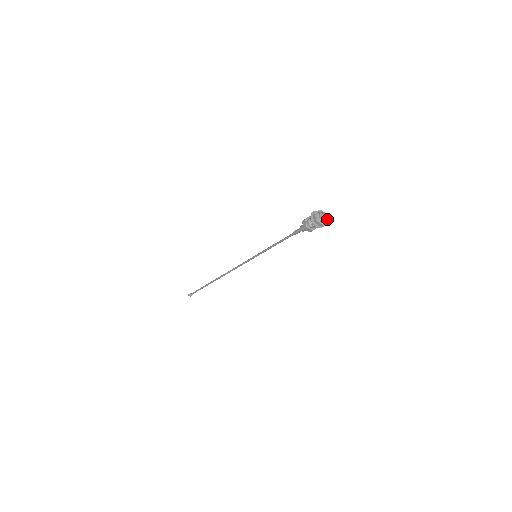
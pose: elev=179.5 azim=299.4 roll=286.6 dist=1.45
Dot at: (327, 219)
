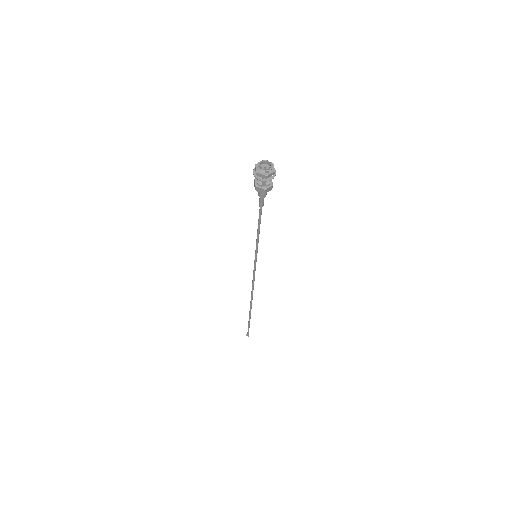
Dot at: (274, 169)
